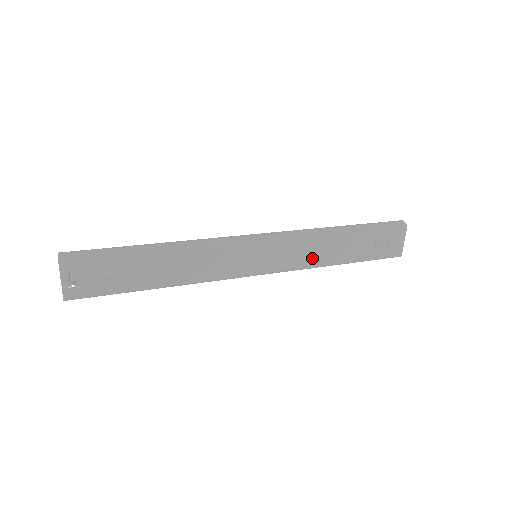
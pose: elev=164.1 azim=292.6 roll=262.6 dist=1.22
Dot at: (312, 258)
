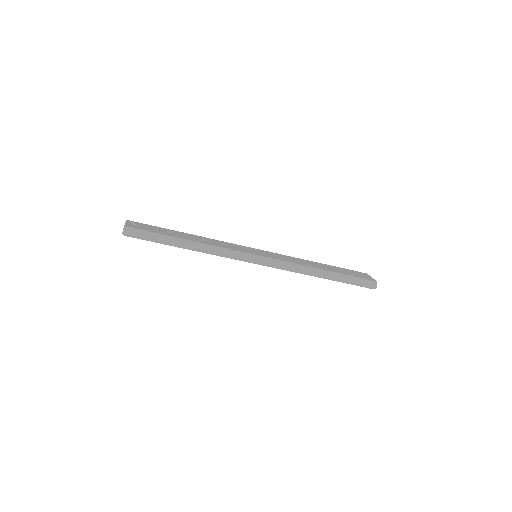
Dot at: (299, 263)
